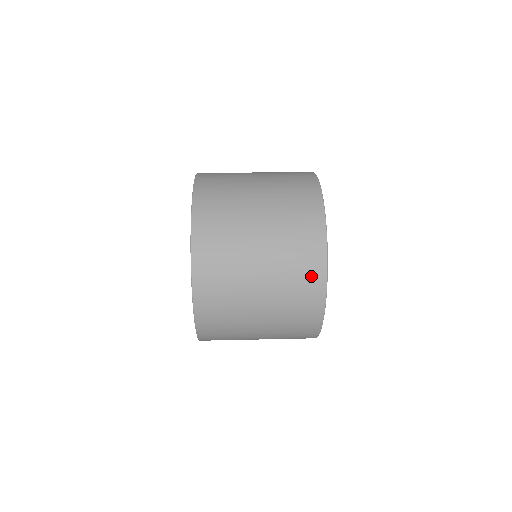
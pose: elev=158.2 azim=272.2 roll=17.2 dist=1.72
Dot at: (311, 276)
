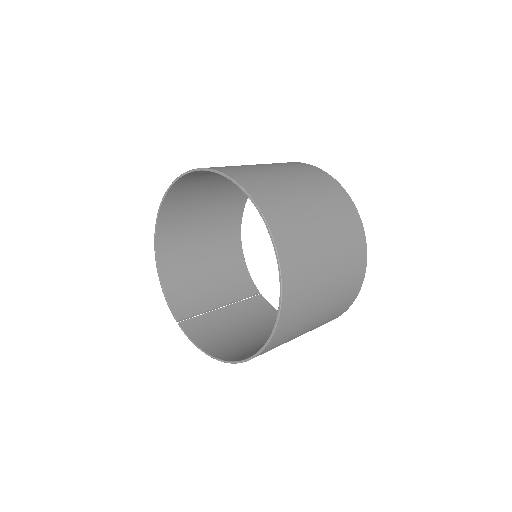
Dot at: (339, 195)
